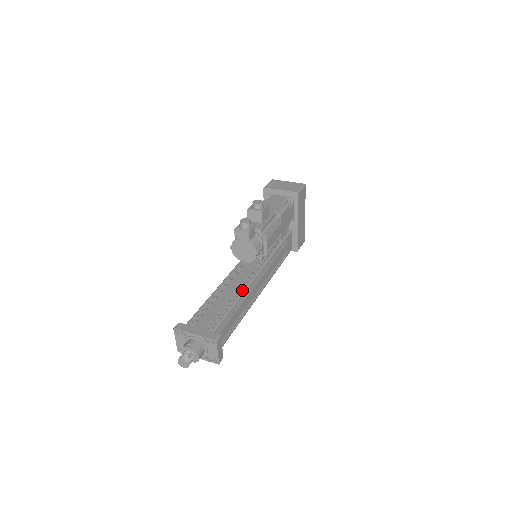
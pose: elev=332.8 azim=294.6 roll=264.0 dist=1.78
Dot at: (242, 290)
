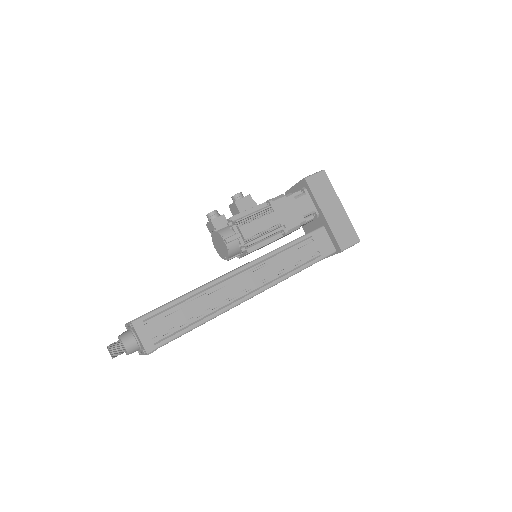
Dot at: (207, 283)
